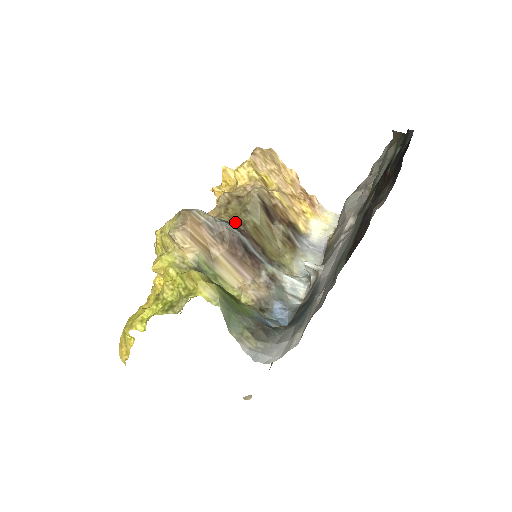
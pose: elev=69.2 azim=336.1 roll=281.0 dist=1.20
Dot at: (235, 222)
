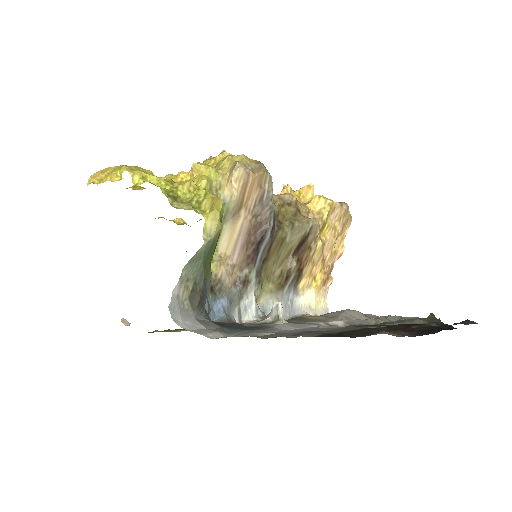
Dot at: (277, 219)
